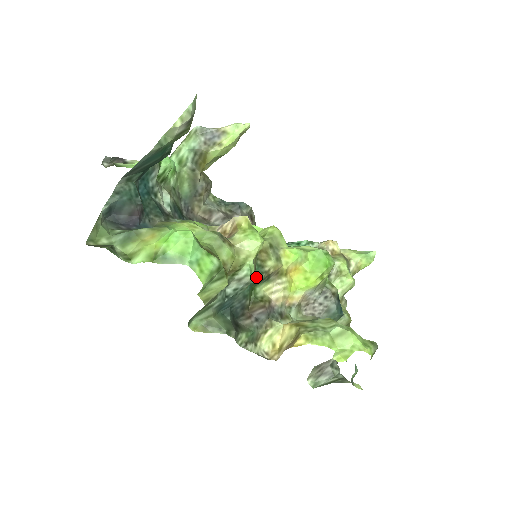
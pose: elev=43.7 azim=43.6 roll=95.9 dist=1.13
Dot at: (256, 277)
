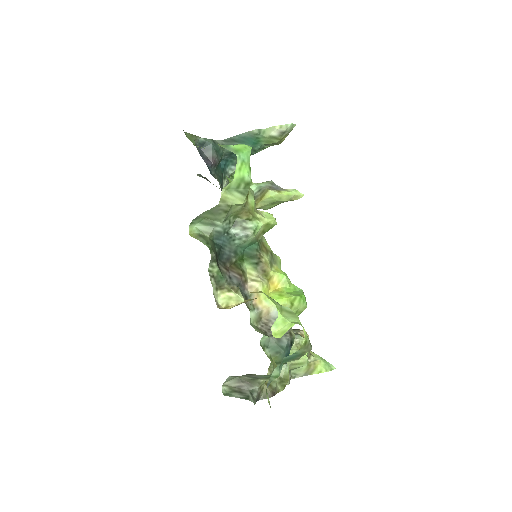
Dot at: (252, 249)
